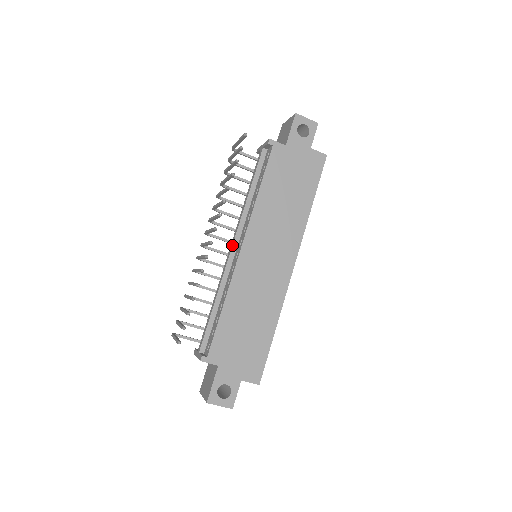
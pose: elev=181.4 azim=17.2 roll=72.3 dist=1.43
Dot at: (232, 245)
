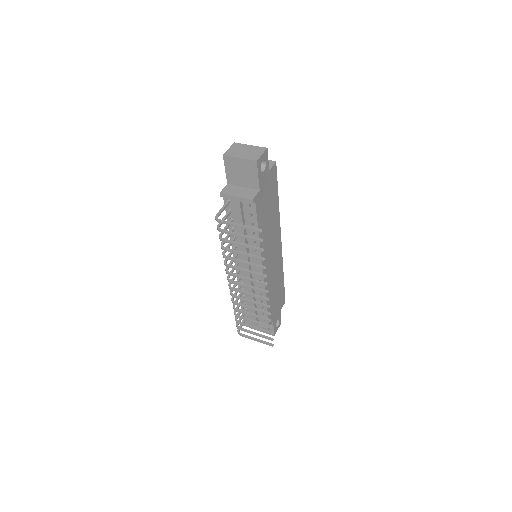
Dot at: occluded
